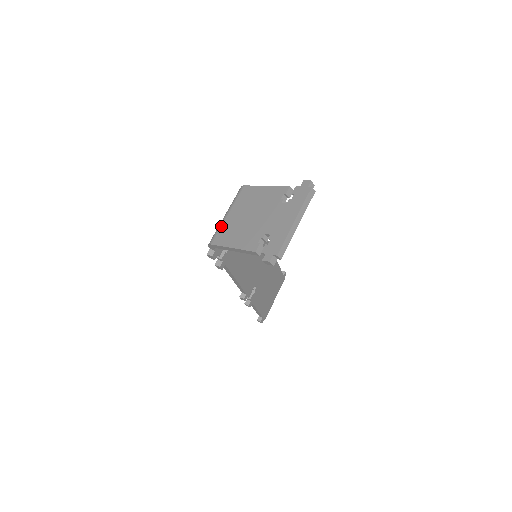
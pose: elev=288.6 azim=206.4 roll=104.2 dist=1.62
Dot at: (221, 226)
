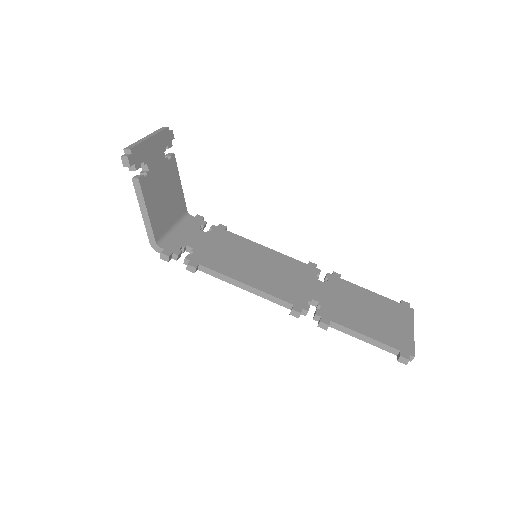
Dot at: occluded
